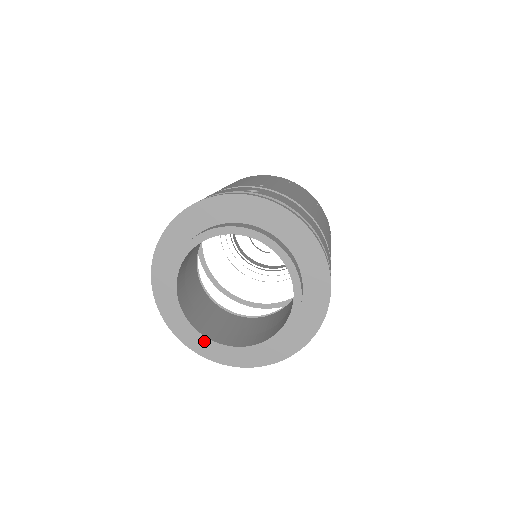
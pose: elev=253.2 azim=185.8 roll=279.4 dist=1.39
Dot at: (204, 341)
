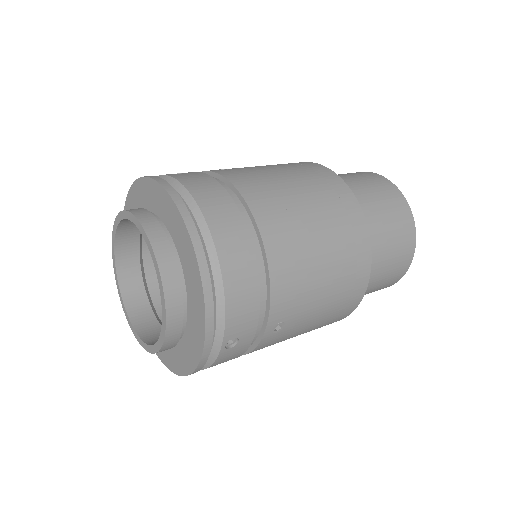
Dot at: (134, 333)
